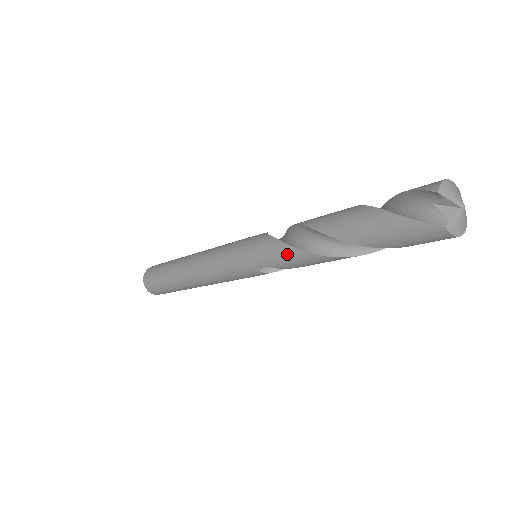
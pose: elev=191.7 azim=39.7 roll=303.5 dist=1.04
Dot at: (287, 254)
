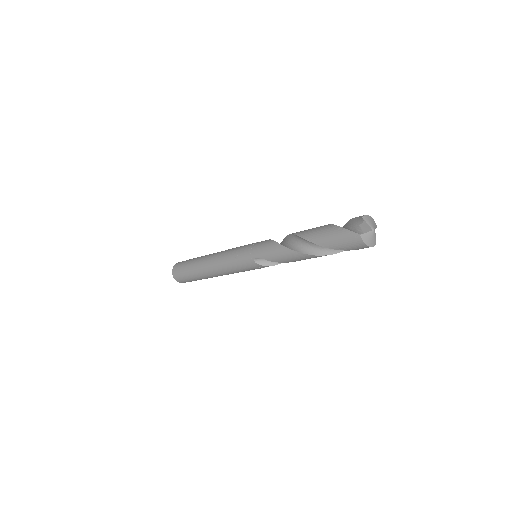
Dot at: (275, 248)
